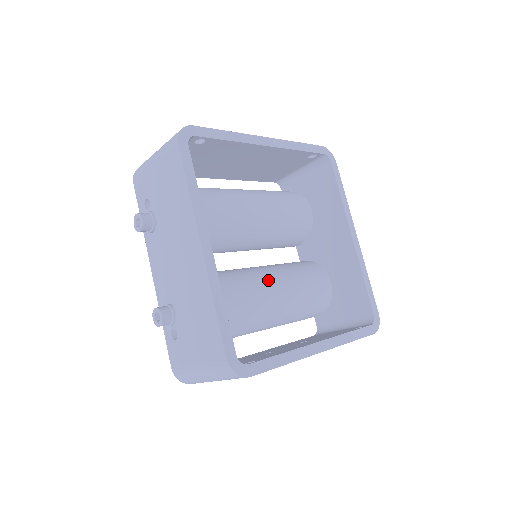
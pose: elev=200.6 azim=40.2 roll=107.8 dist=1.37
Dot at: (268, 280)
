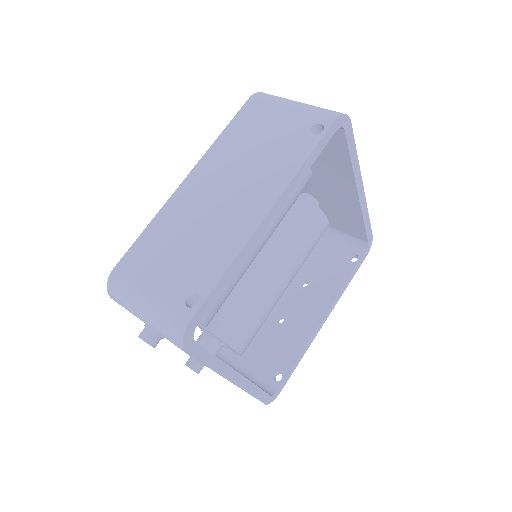
Dot at: (274, 285)
